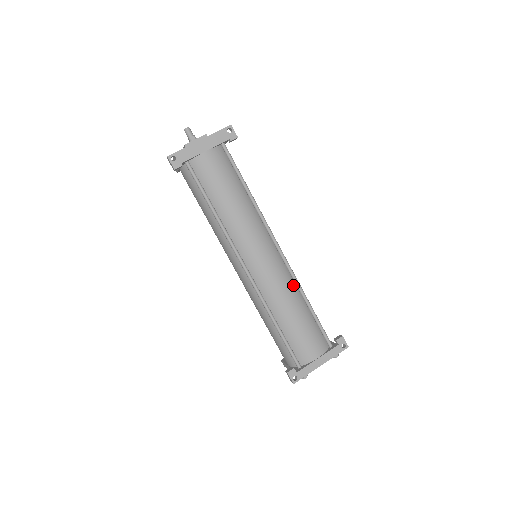
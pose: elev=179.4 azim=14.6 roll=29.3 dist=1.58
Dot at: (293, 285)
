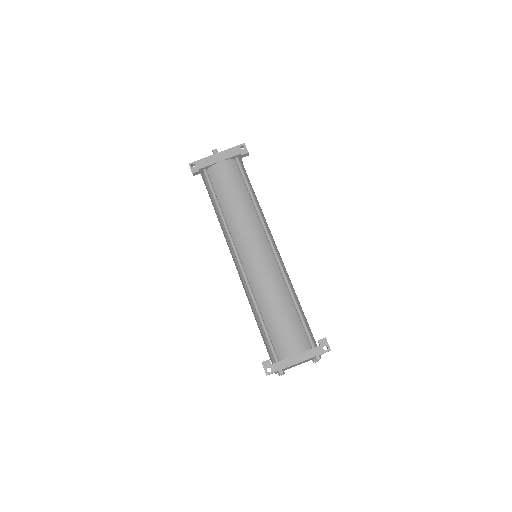
Dot at: (281, 281)
